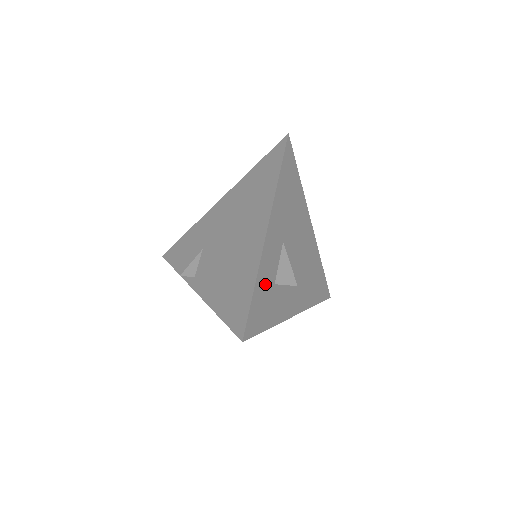
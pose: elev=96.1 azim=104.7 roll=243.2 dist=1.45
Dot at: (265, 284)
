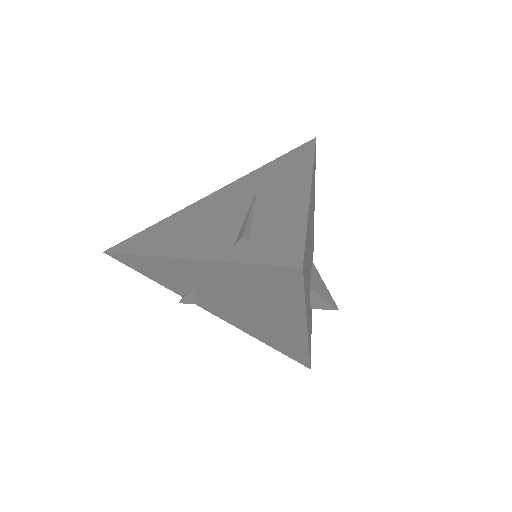
Dot at: occluded
